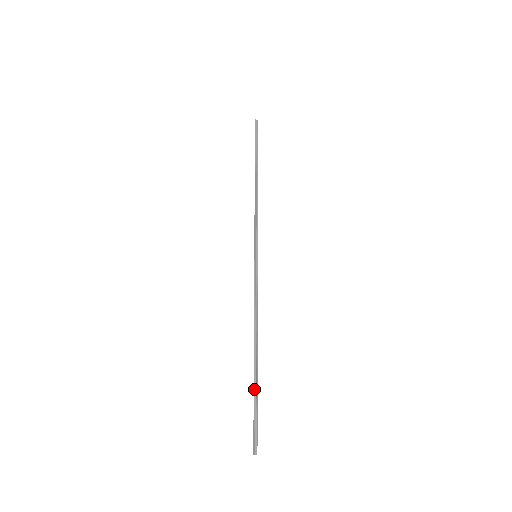
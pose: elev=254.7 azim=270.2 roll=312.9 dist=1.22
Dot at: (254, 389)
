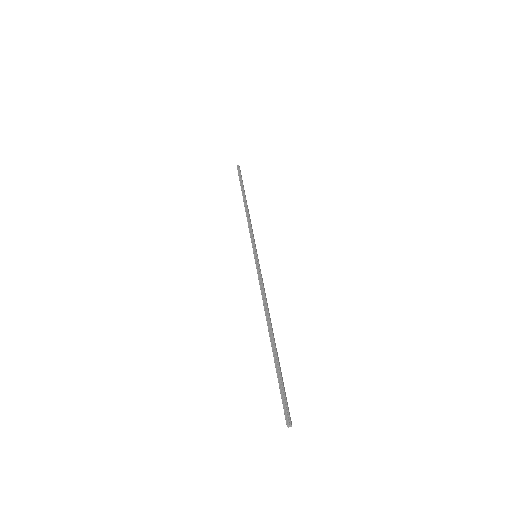
Dot at: (275, 363)
